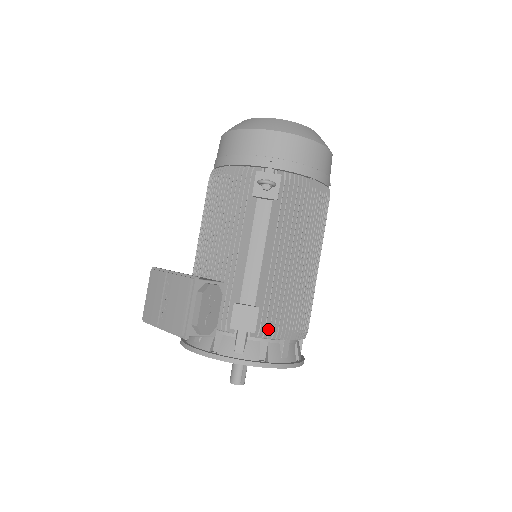
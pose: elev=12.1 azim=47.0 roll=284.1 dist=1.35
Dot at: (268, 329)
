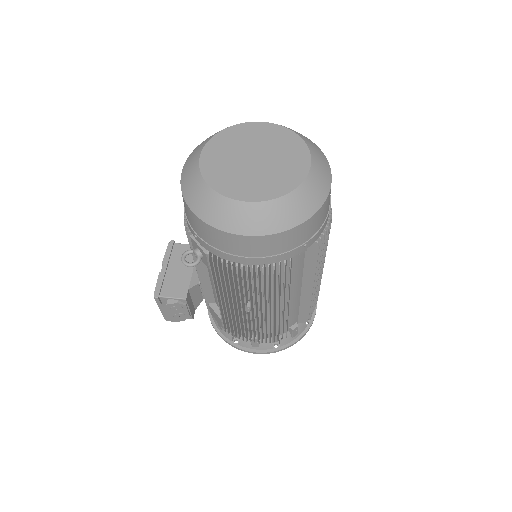
Dot at: (231, 333)
